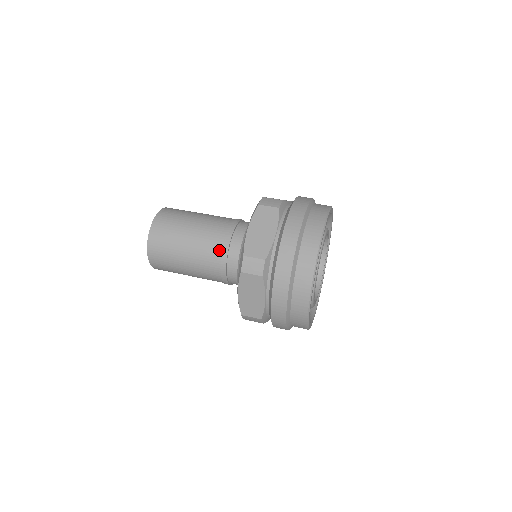
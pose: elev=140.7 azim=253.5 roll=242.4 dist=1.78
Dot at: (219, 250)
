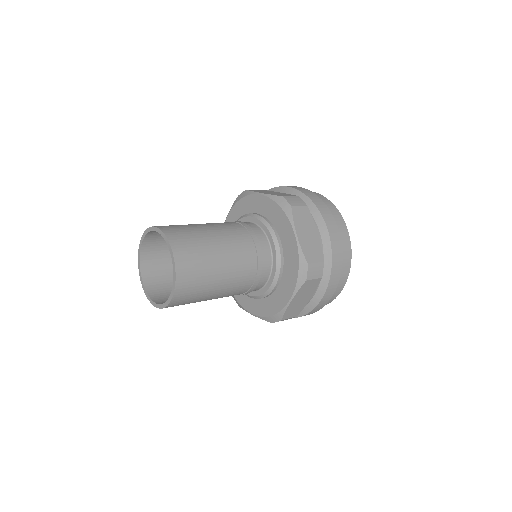
Dot at: (242, 228)
